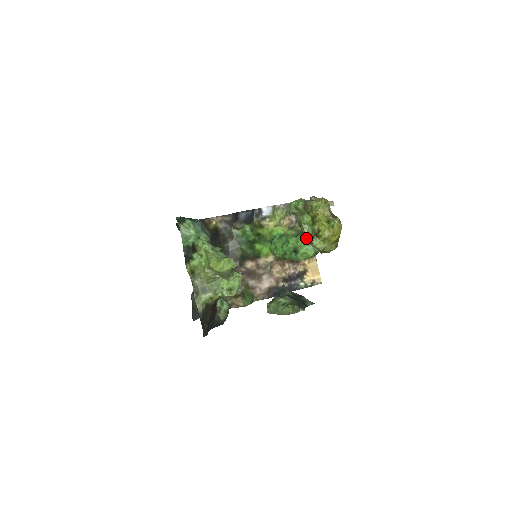
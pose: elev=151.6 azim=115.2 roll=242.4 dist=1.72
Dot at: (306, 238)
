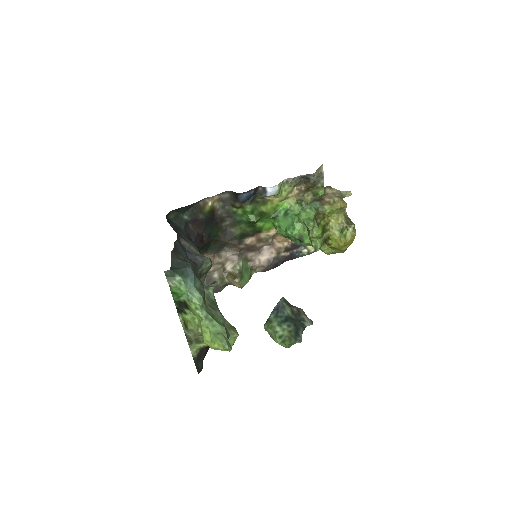
Dot at: occluded
